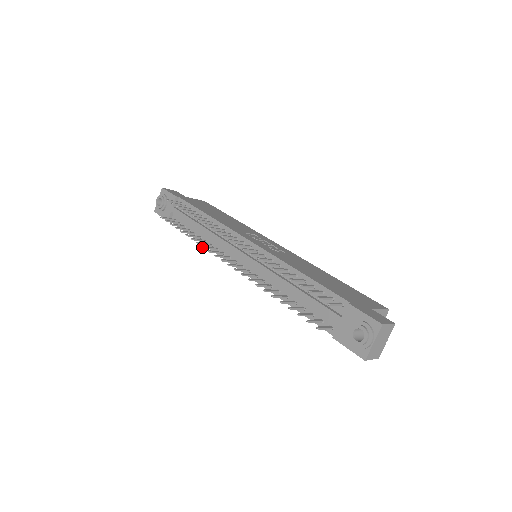
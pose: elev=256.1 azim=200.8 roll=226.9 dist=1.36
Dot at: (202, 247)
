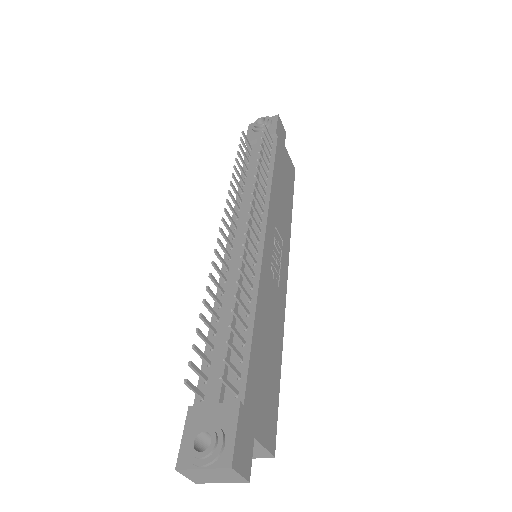
Dot at: (228, 190)
